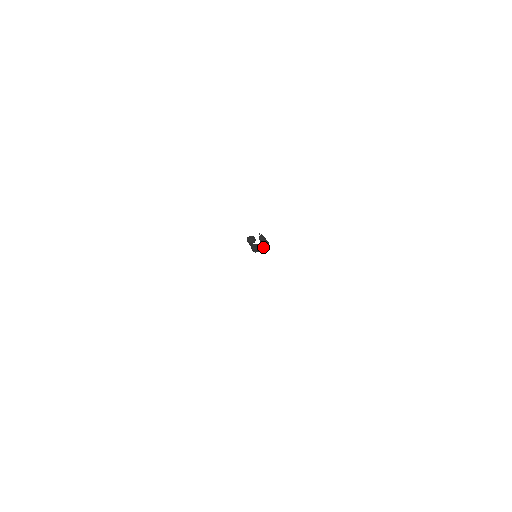
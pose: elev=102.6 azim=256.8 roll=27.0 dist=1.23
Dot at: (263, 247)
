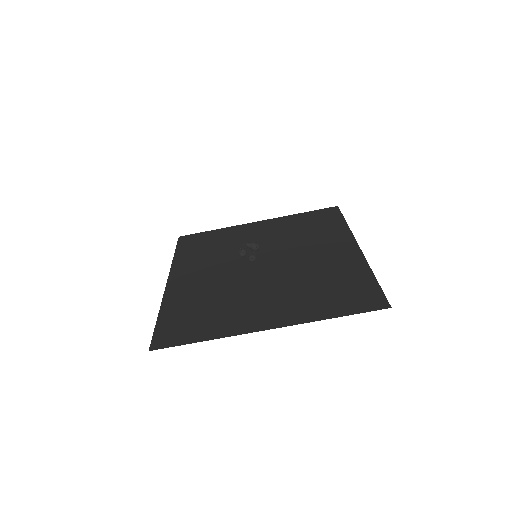
Dot at: (256, 248)
